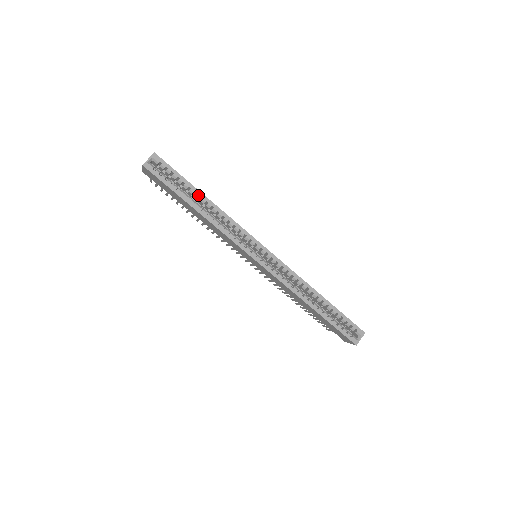
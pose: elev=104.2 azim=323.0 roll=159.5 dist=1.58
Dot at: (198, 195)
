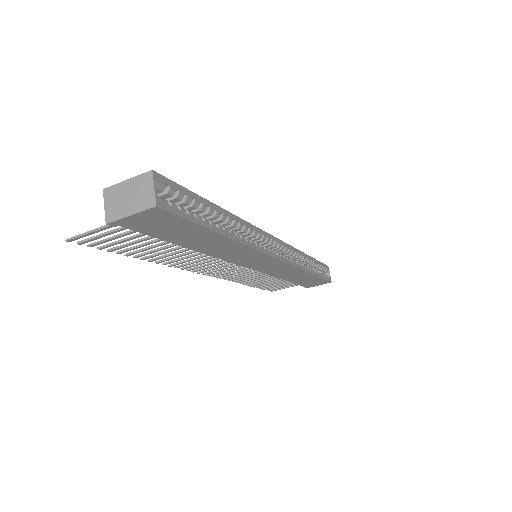
Dot at: (218, 212)
